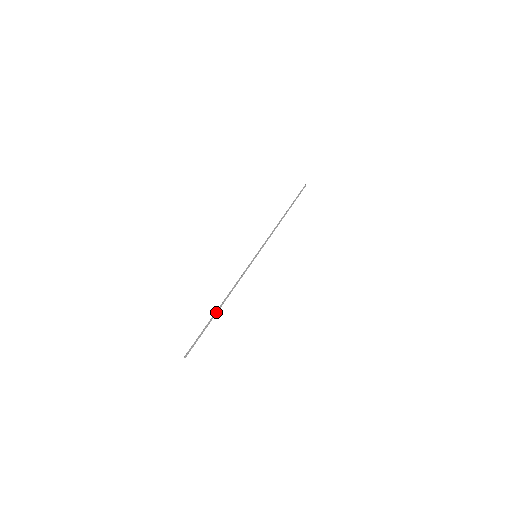
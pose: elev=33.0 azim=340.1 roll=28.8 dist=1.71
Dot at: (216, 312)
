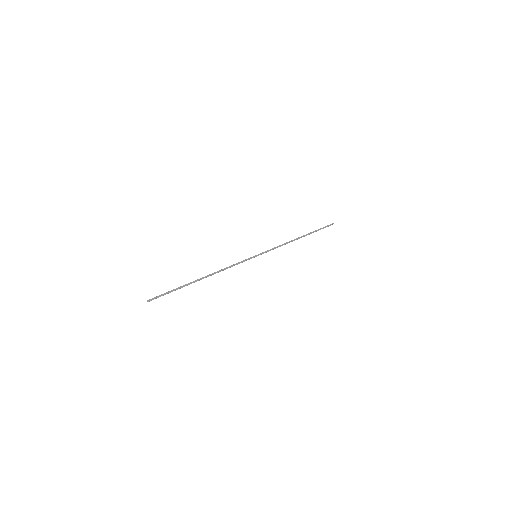
Dot at: (195, 281)
